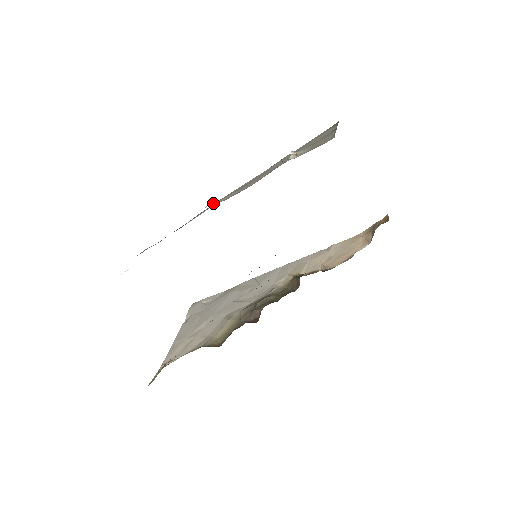
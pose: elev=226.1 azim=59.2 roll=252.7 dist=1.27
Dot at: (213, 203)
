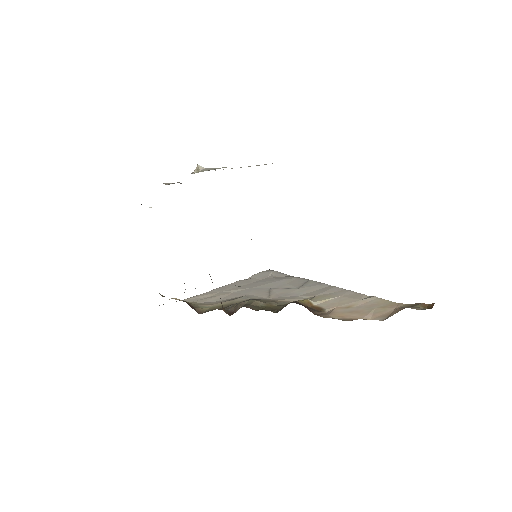
Dot at: (164, 183)
